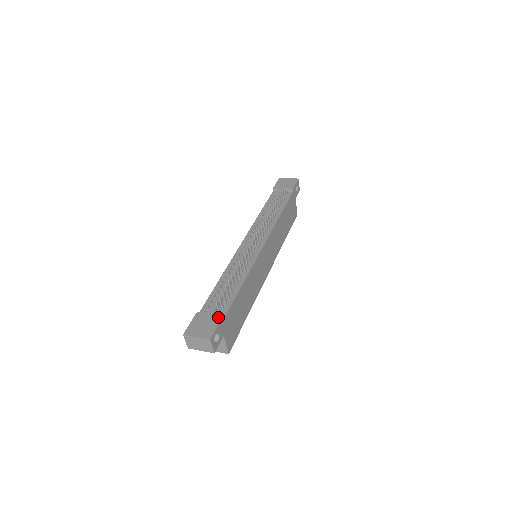
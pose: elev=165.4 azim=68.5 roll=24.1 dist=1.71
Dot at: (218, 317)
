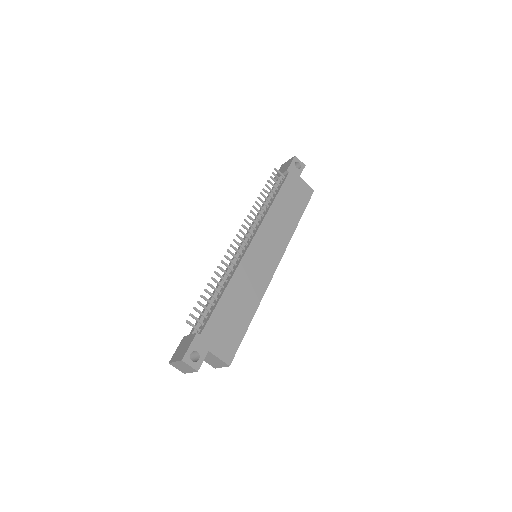
Dot at: (193, 335)
